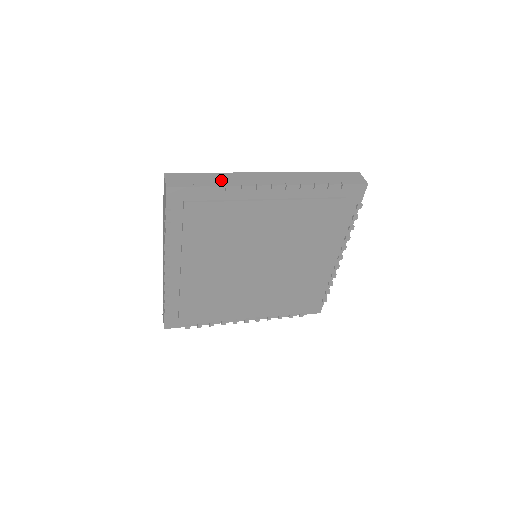
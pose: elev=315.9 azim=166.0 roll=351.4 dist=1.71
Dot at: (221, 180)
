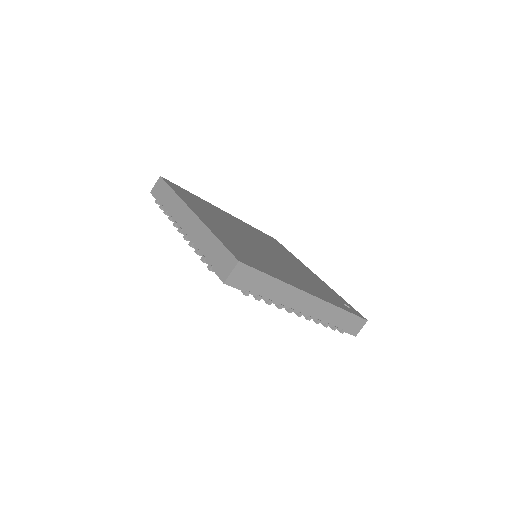
Dot at: (272, 292)
